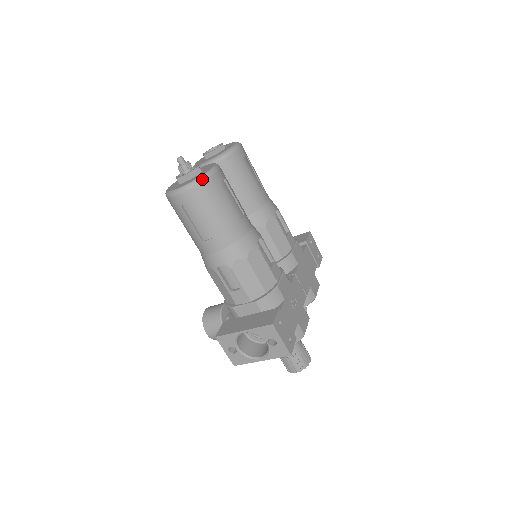
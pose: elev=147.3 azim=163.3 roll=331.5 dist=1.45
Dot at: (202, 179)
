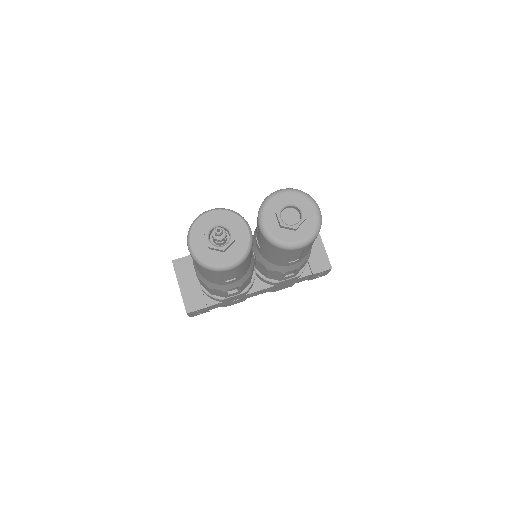
Dot at: (206, 268)
